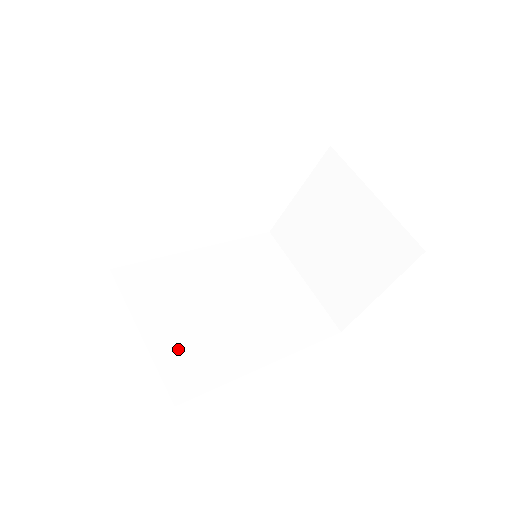
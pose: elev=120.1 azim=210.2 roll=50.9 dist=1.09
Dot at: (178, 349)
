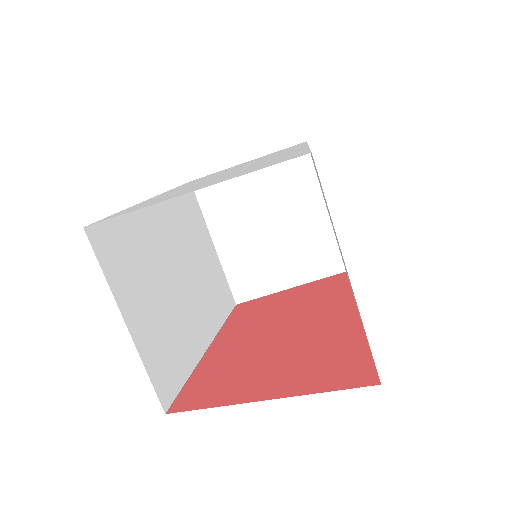
Dot at: (157, 343)
